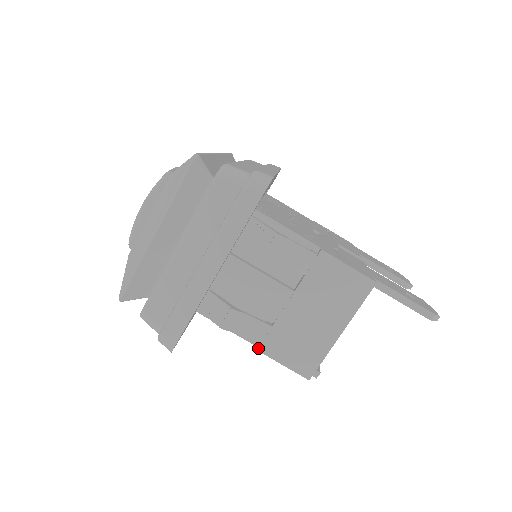
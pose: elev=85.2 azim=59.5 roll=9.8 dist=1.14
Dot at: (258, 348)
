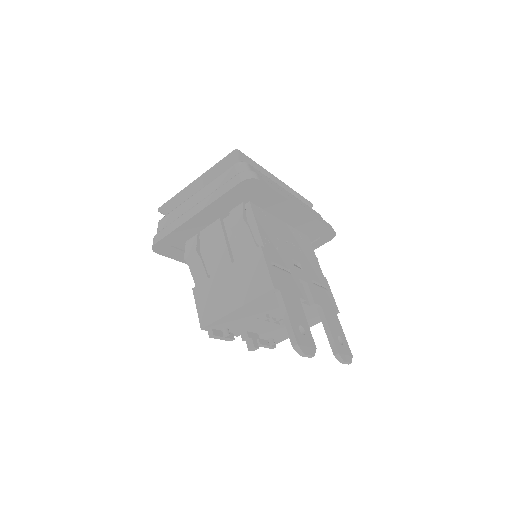
Dot at: (194, 287)
